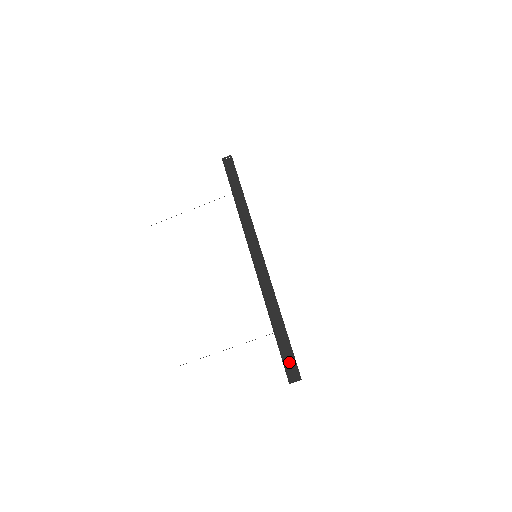
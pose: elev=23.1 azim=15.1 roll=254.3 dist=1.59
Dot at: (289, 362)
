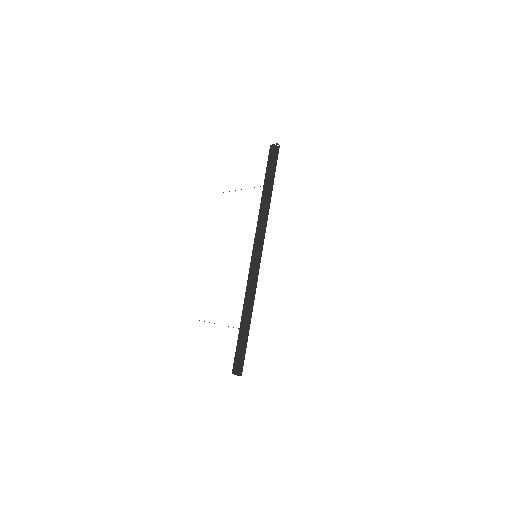
Dot at: (238, 358)
